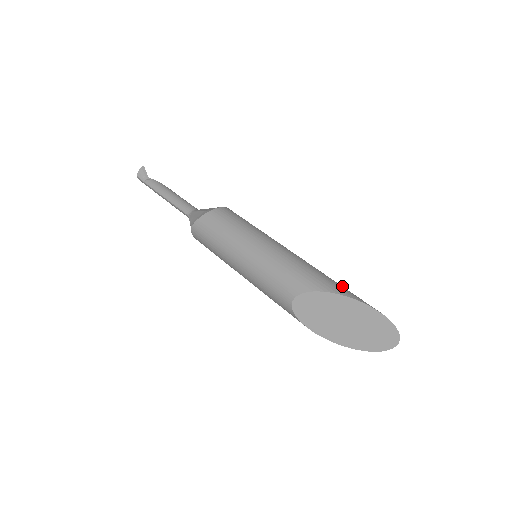
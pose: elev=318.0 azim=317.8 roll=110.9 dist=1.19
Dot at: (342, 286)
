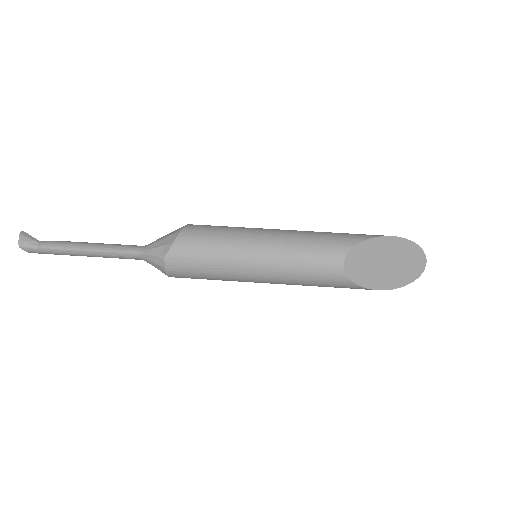
Dot at: occluded
